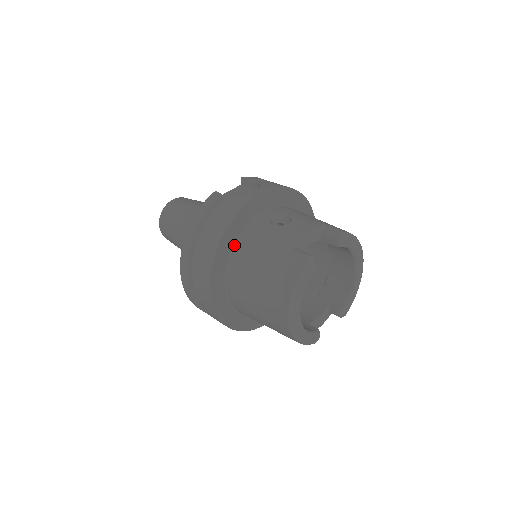
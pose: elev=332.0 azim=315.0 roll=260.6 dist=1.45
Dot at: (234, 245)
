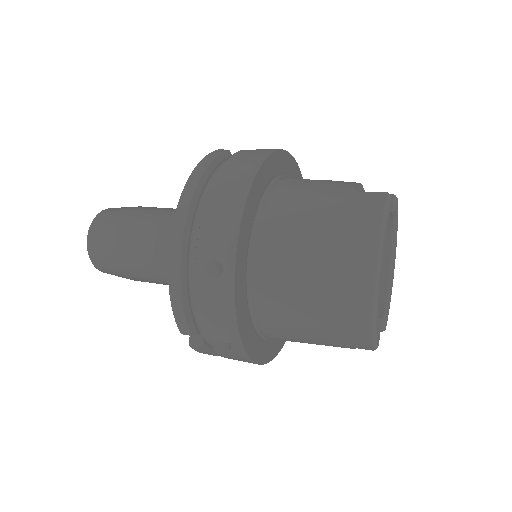
Dot at: (262, 198)
